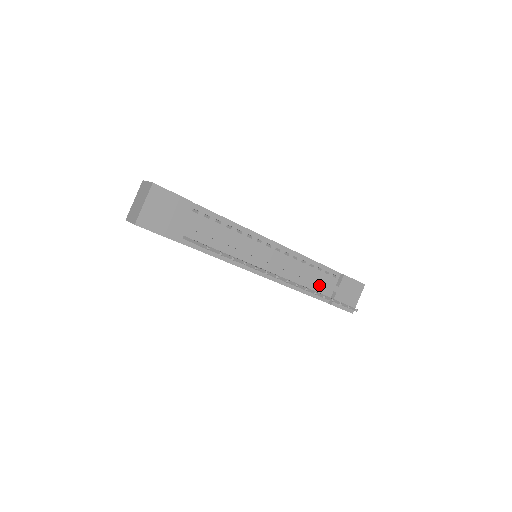
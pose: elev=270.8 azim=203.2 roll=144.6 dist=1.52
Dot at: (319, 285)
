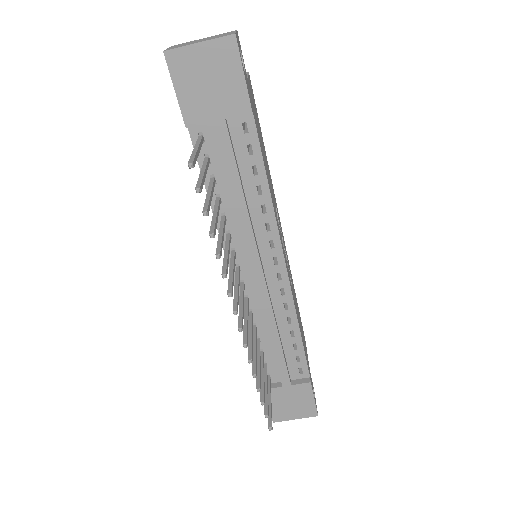
Dot at: occluded
